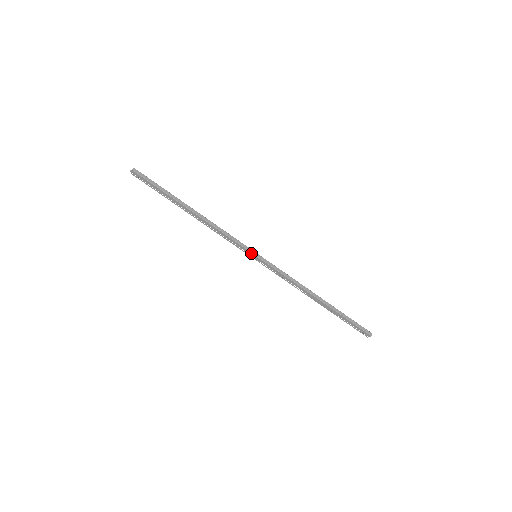
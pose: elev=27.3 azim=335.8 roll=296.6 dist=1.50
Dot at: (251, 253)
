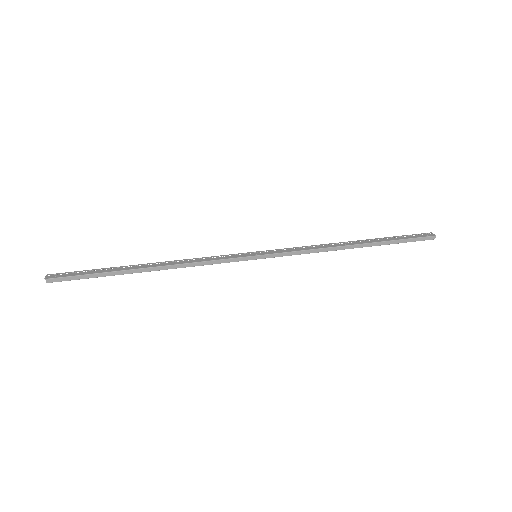
Dot at: occluded
